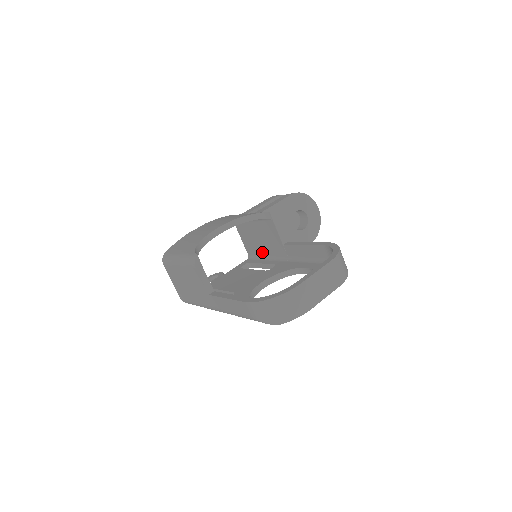
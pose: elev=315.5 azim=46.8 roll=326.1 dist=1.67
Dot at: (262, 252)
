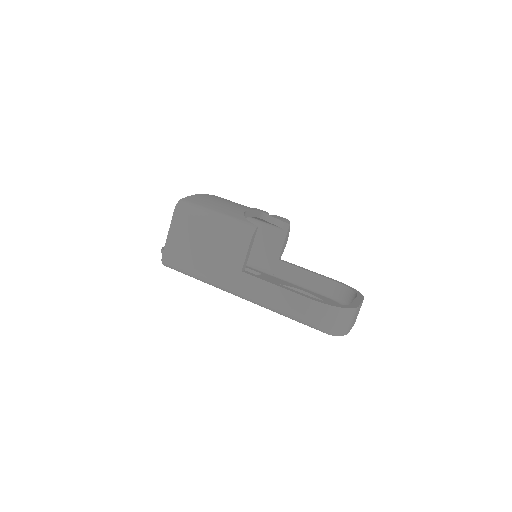
Dot at: occluded
